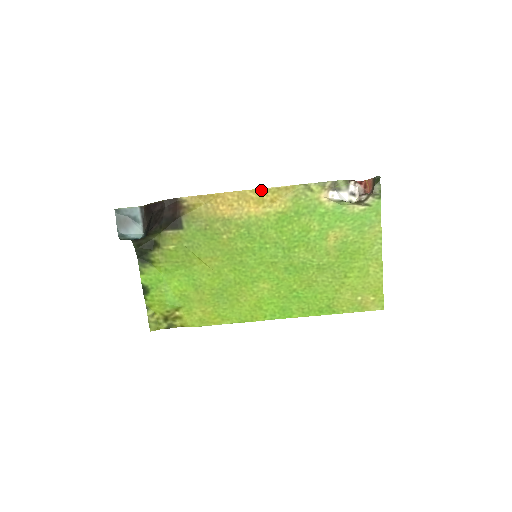
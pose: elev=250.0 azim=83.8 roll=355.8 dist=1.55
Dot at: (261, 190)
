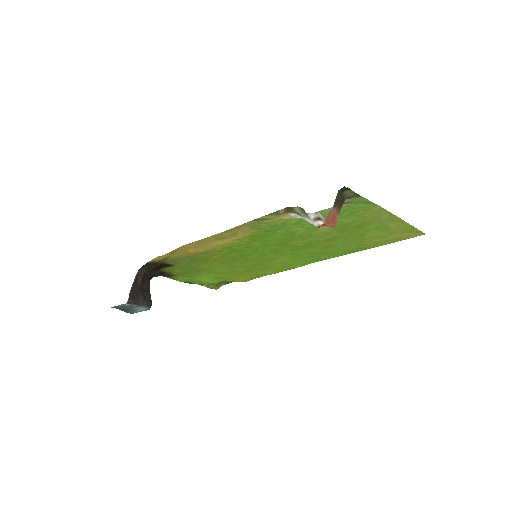
Dot at: (213, 236)
